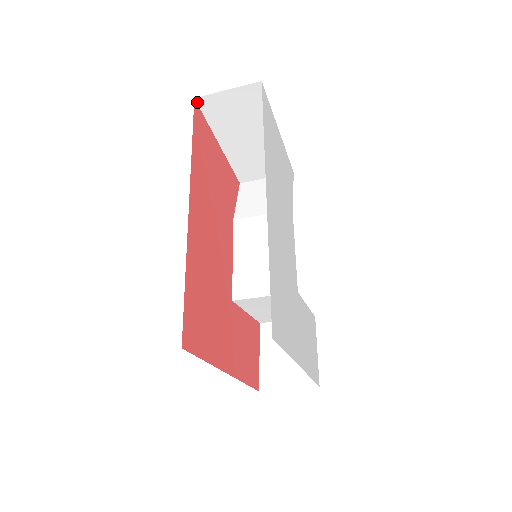
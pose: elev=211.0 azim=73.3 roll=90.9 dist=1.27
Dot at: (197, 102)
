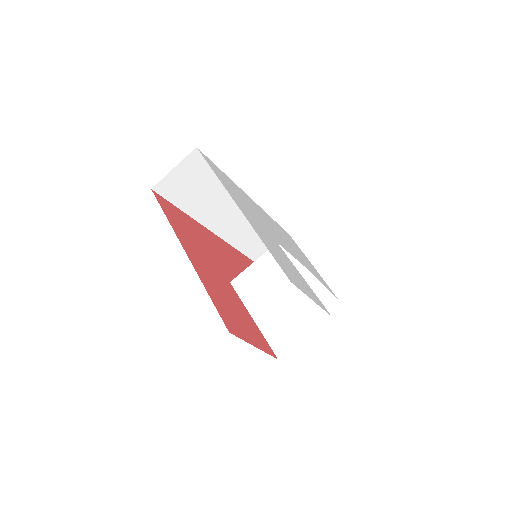
Dot at: occluded
